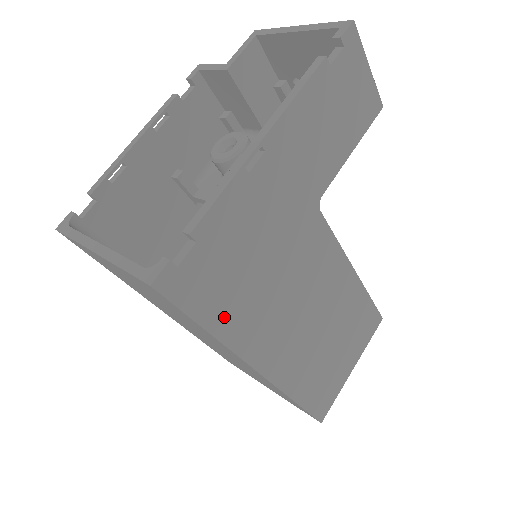
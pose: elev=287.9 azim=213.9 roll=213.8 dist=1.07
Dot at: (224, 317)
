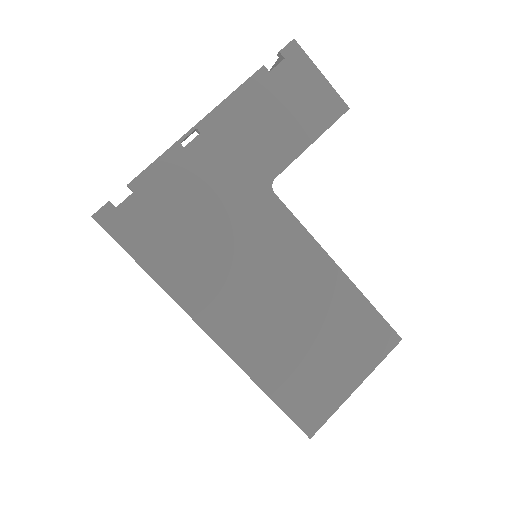
Dot at: (163, 263)
